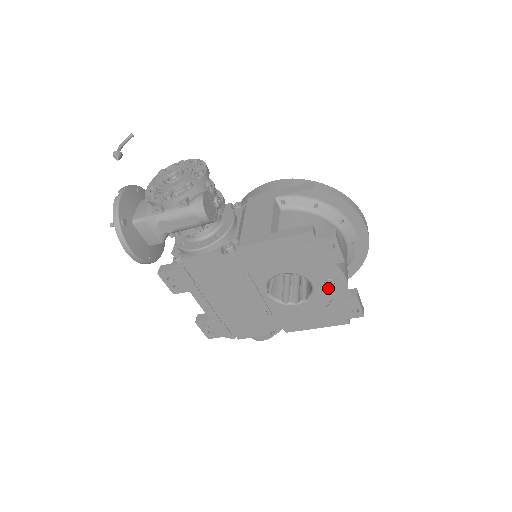
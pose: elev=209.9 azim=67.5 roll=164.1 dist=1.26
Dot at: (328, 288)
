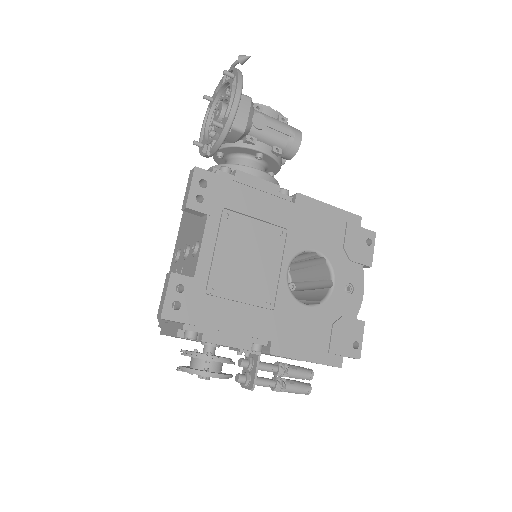
Dot at: (345, 296)
